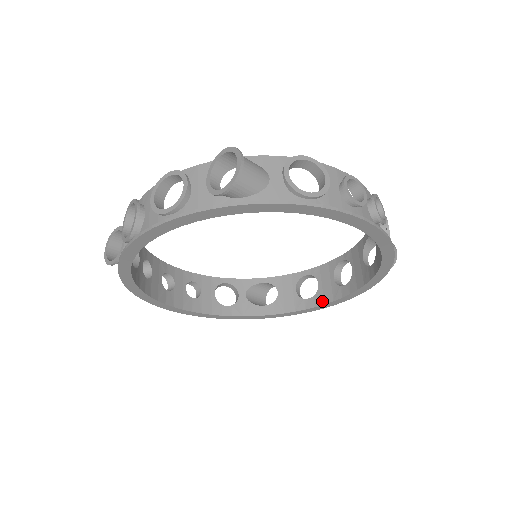
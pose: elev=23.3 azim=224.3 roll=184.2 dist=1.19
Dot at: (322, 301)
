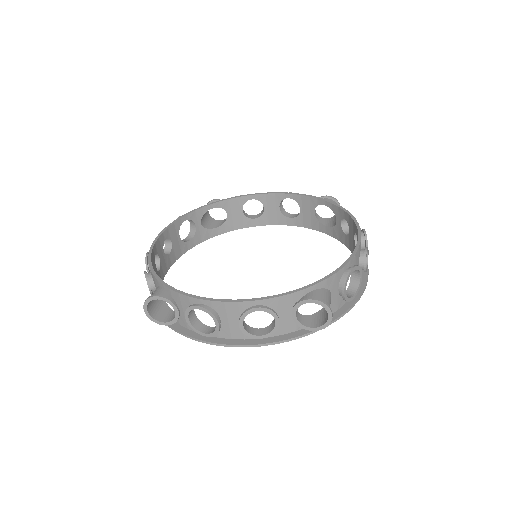
Dot at: (267, 223)
